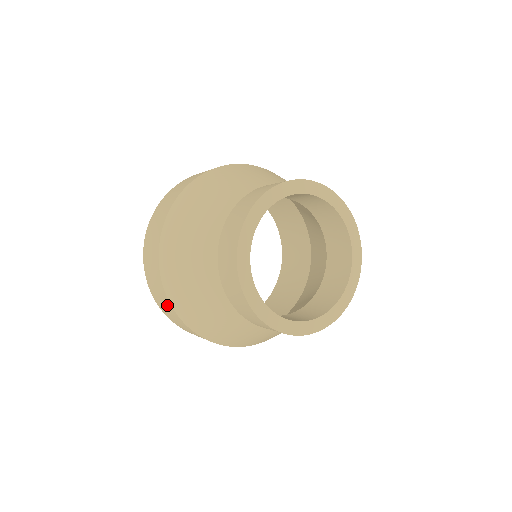
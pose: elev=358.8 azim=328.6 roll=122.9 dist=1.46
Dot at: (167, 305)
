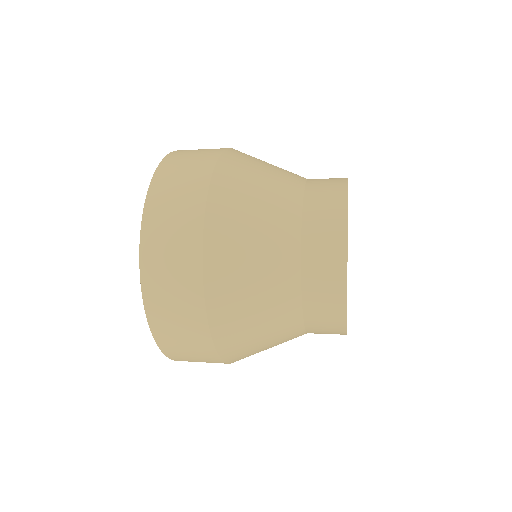
Dot at: (186, 282)
